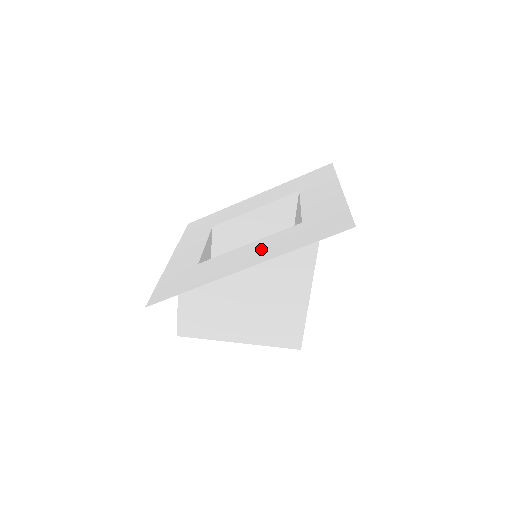
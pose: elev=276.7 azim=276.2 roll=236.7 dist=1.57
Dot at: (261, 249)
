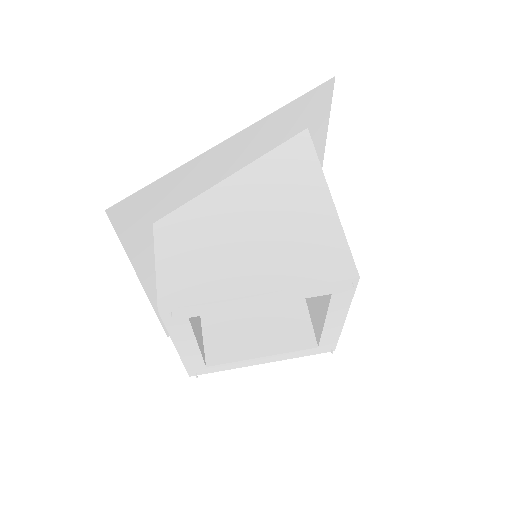
Dot at: (250, 154)
